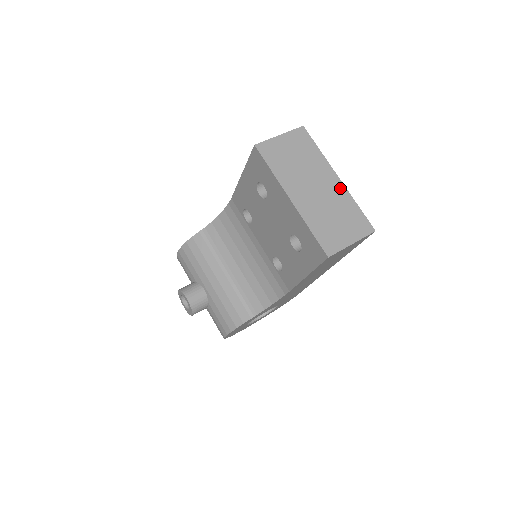
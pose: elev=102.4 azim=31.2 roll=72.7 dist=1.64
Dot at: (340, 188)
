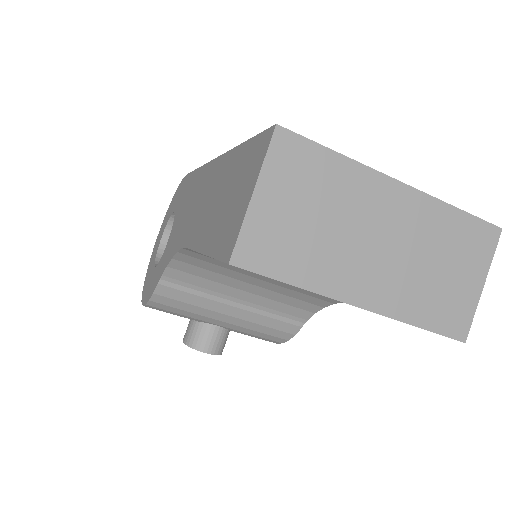
Dot at: (415, 203)
